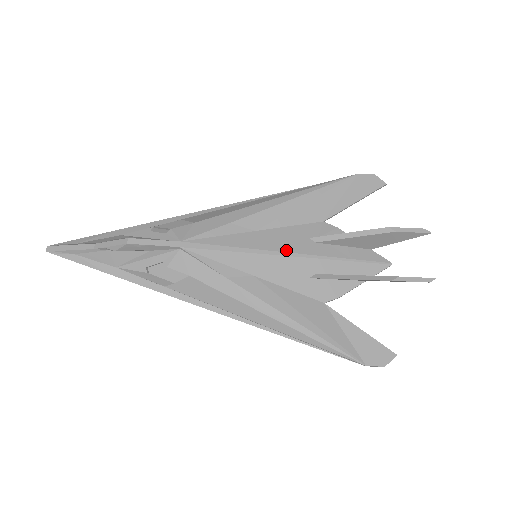
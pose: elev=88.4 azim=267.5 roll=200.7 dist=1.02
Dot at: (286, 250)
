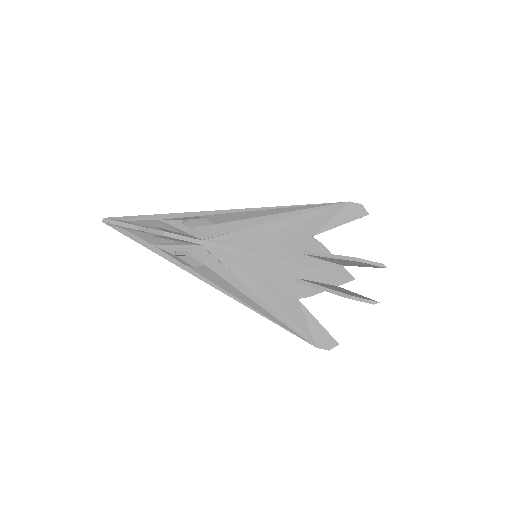
Dot at: (278, 258)
